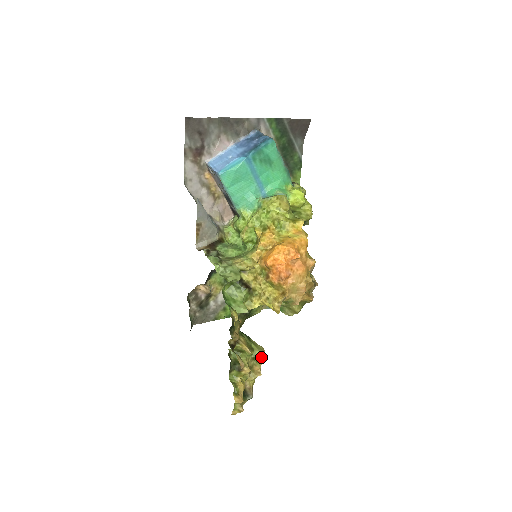
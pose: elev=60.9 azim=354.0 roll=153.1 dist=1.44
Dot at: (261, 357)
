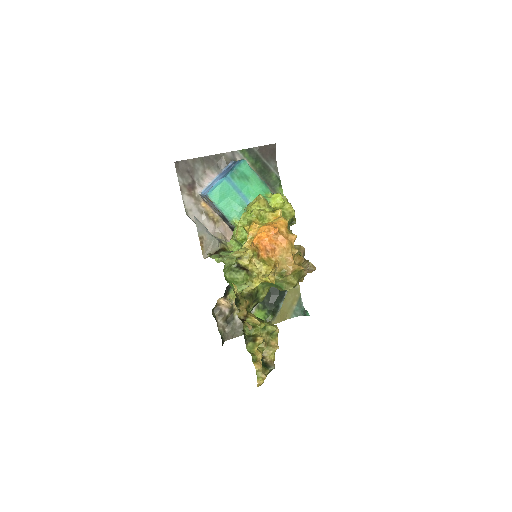
Dot at: (273, 330)
